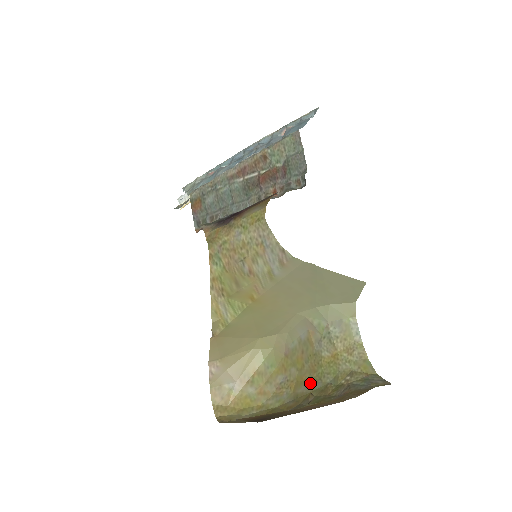
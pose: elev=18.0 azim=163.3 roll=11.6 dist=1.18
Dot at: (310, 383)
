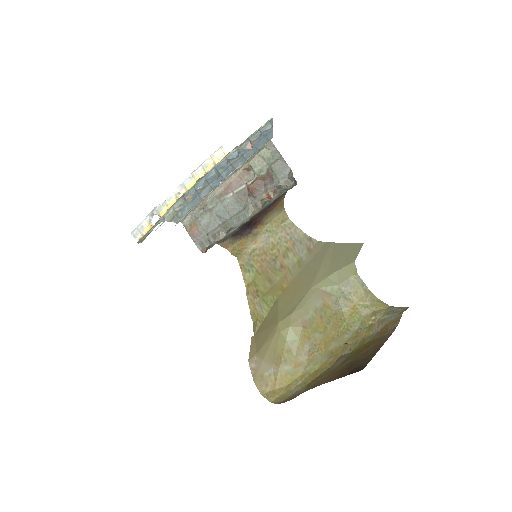
Dot at: (339, 337)
